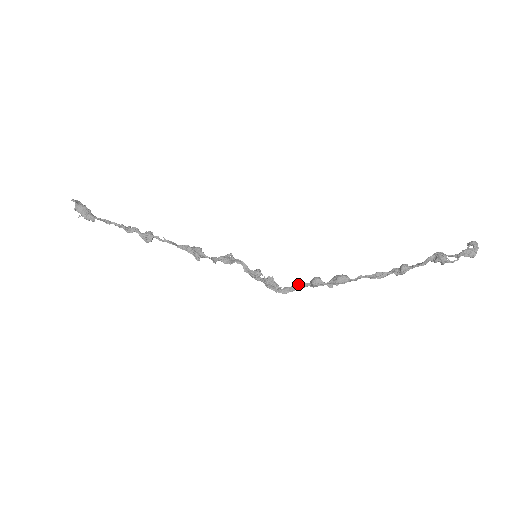
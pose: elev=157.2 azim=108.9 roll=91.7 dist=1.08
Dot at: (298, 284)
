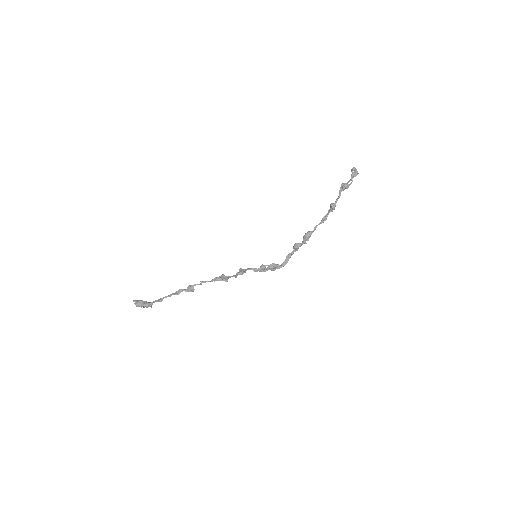
Dot at: (288, 255)
